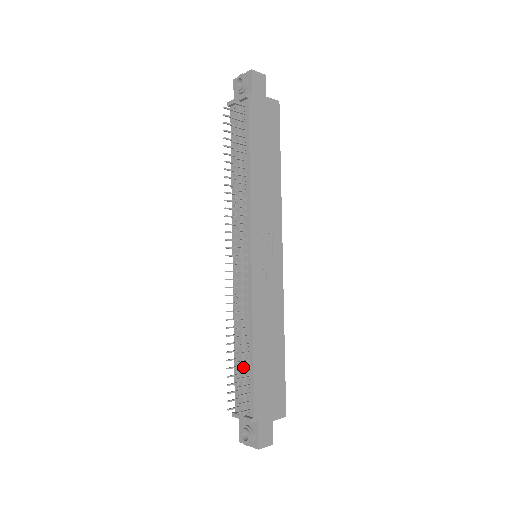
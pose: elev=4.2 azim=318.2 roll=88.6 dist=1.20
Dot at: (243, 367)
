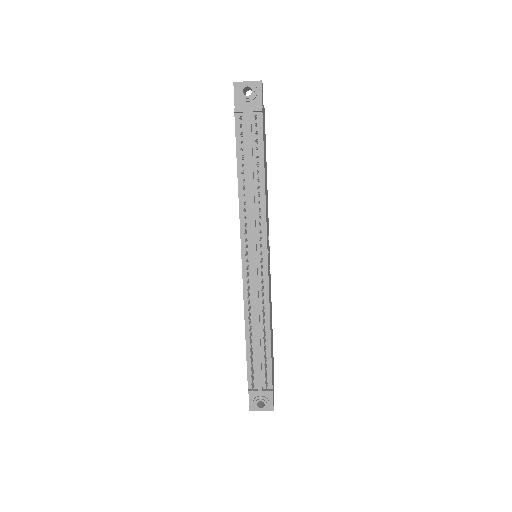
Dot at: (261, 353)
